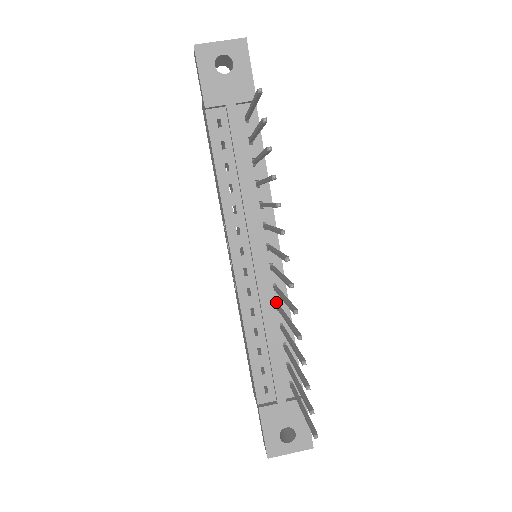
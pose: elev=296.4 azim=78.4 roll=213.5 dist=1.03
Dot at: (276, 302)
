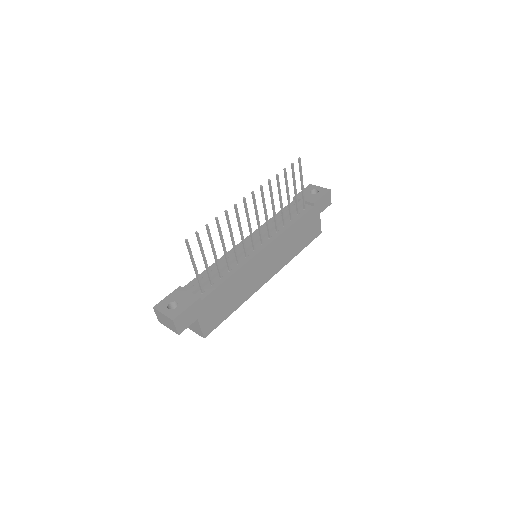
Dot at: (240, 261)
